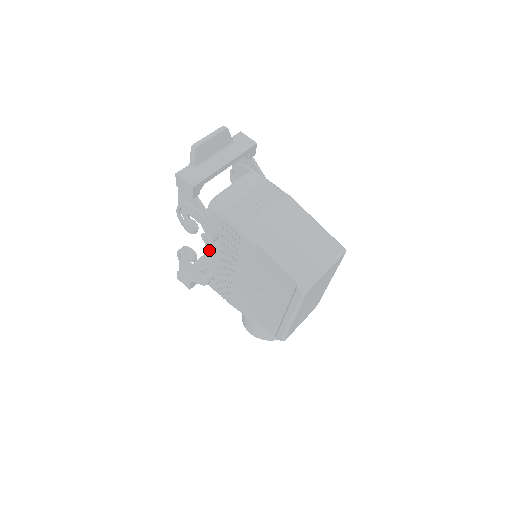
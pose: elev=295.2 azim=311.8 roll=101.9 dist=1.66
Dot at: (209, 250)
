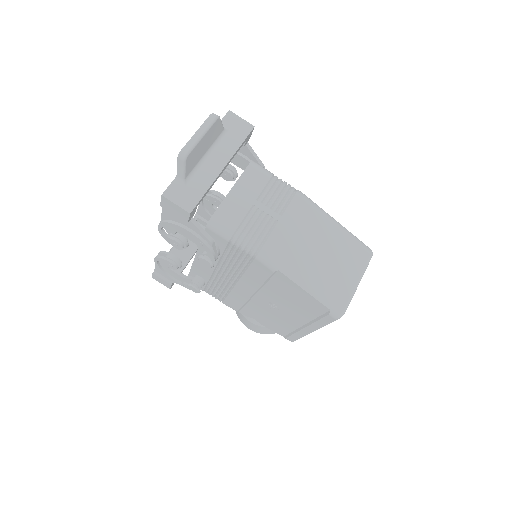
Dot at: occluded
